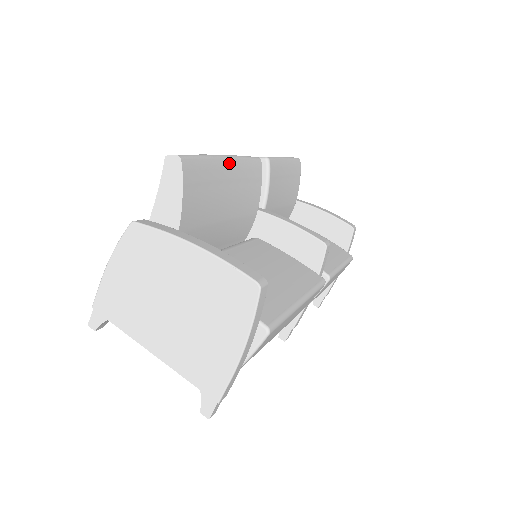
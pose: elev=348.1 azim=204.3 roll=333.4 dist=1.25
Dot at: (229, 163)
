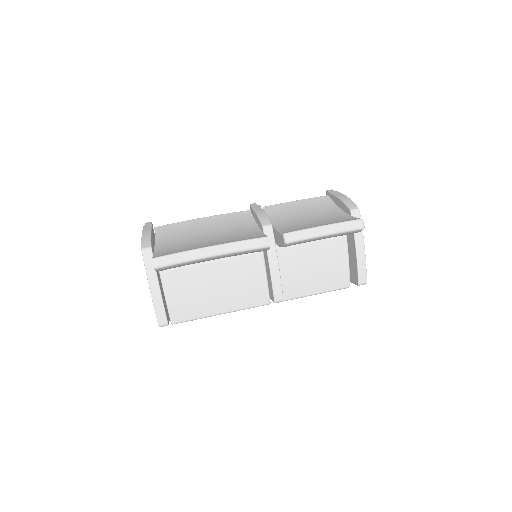
Dot at: (216, 257)
